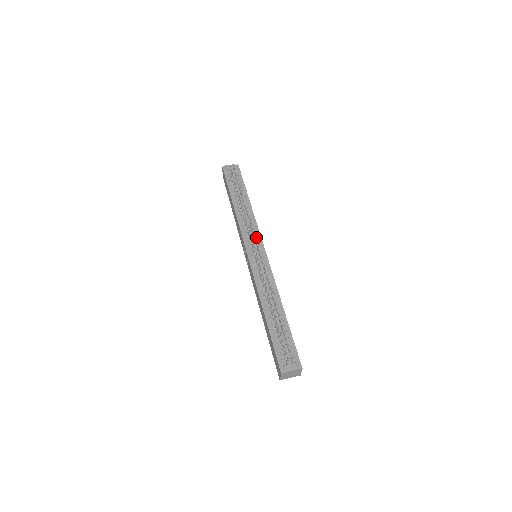
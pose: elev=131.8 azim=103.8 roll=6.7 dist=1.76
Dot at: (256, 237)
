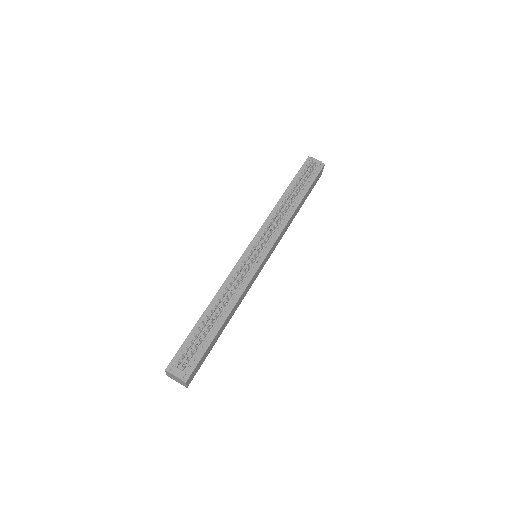
Dot at: (266, 238)
